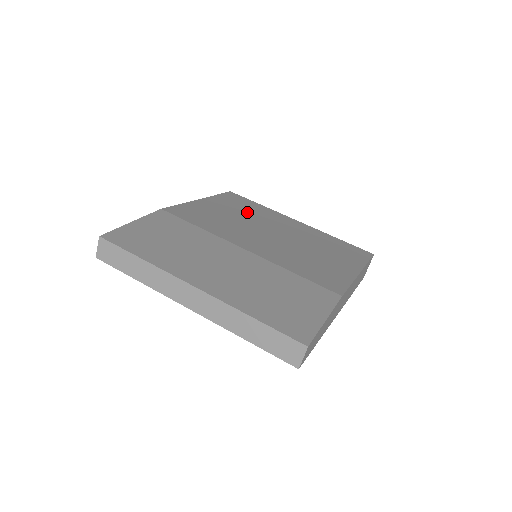
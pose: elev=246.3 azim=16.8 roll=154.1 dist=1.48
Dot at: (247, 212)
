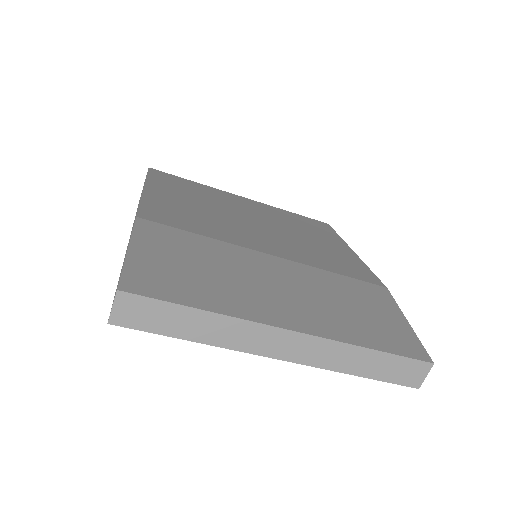
Dot at: (201, 197)
